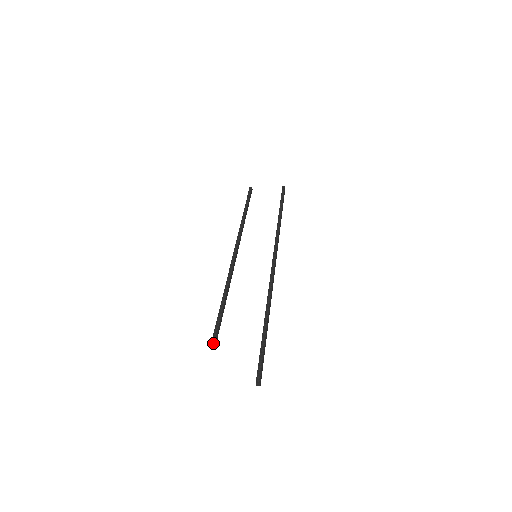
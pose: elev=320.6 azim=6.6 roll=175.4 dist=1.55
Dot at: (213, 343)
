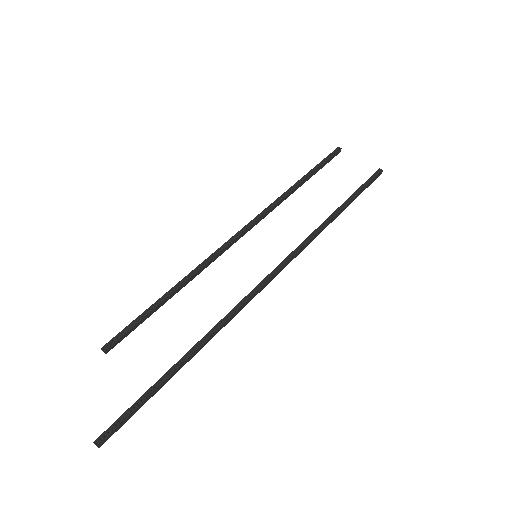
Dot at: (102, 350)
